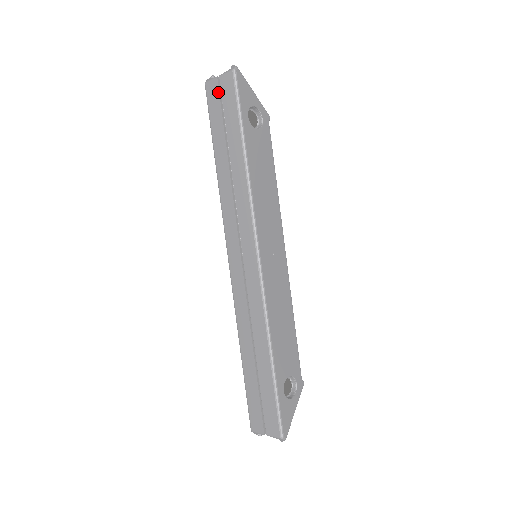
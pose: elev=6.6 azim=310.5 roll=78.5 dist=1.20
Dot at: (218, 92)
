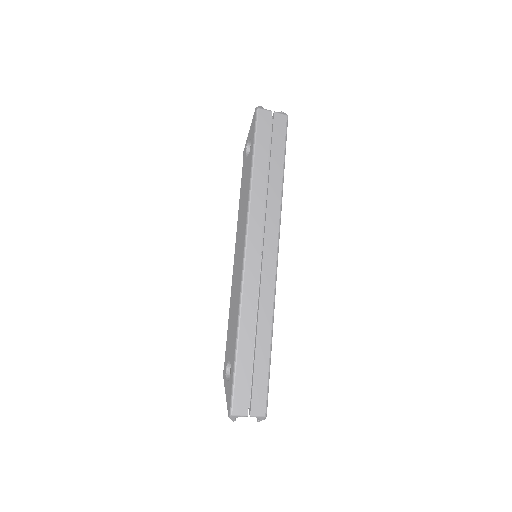
Dot at: (270, 122)
